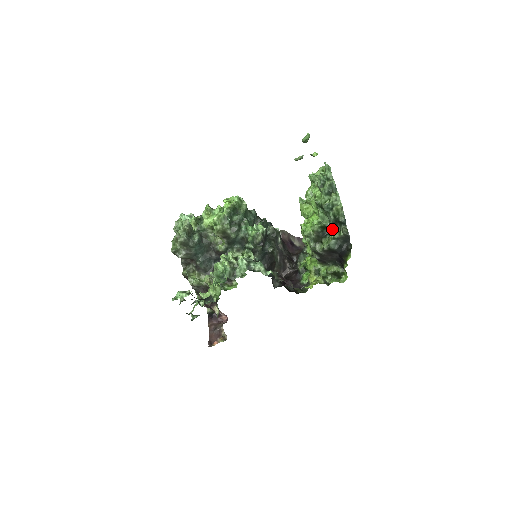
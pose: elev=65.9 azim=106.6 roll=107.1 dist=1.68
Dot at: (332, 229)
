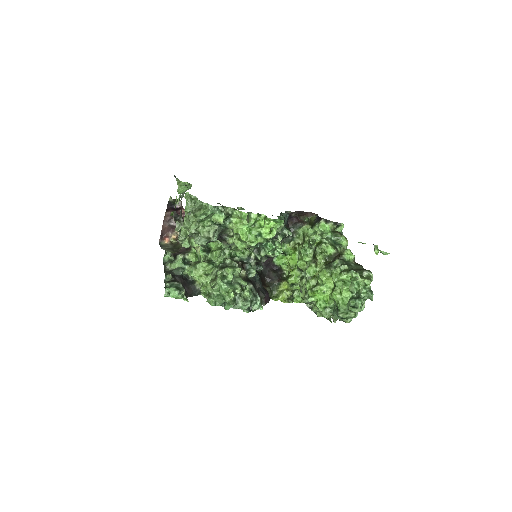
Dot at: occluded
